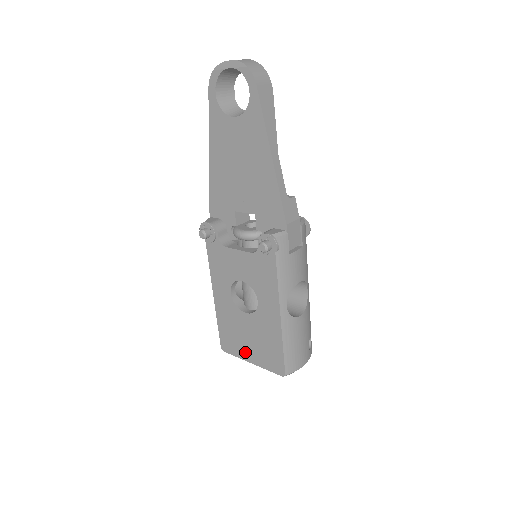
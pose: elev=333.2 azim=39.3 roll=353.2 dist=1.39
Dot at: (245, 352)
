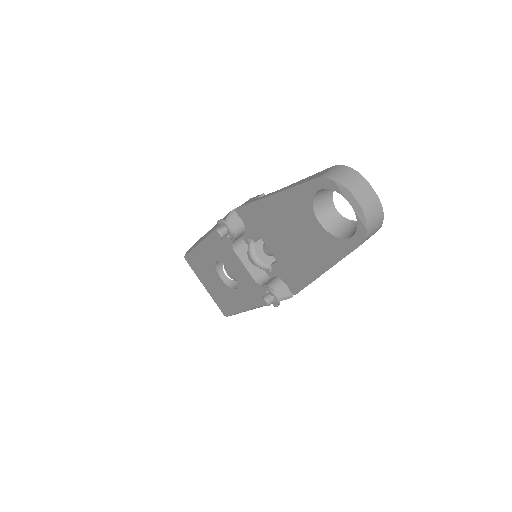
Dot at: (204, 281)
